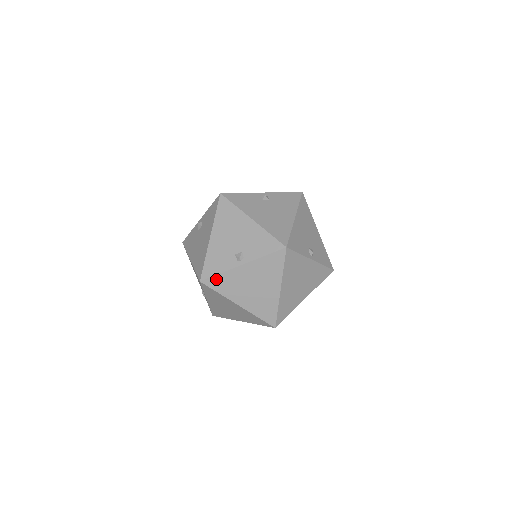
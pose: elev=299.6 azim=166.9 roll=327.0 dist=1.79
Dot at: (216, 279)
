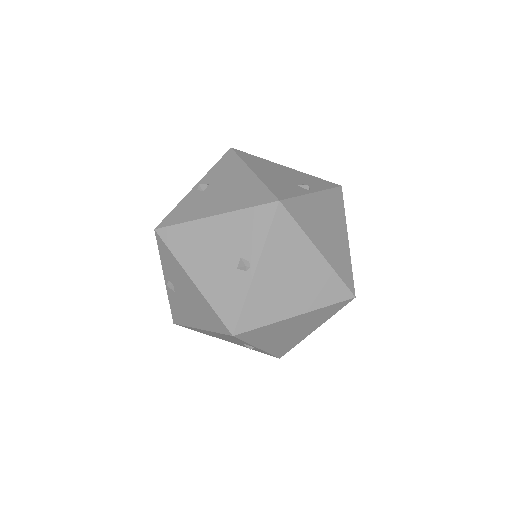
Dot at: (294, 203)
